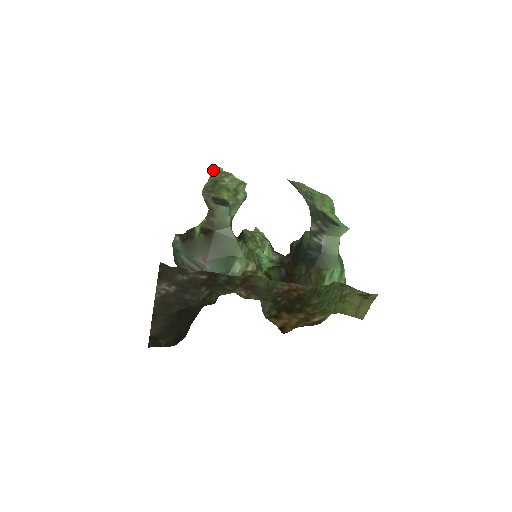
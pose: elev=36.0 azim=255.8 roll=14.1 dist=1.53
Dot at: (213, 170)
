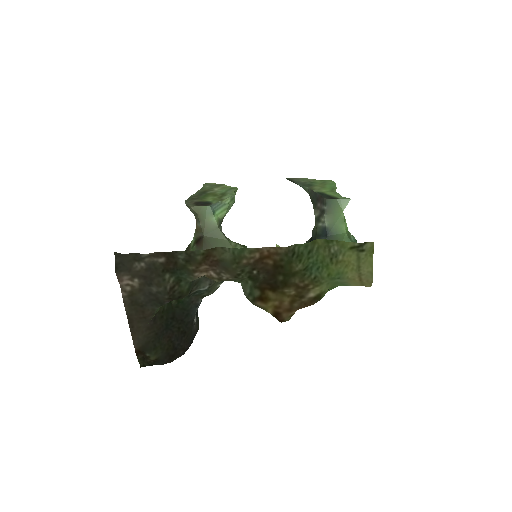
Dot at: (205, 185)
